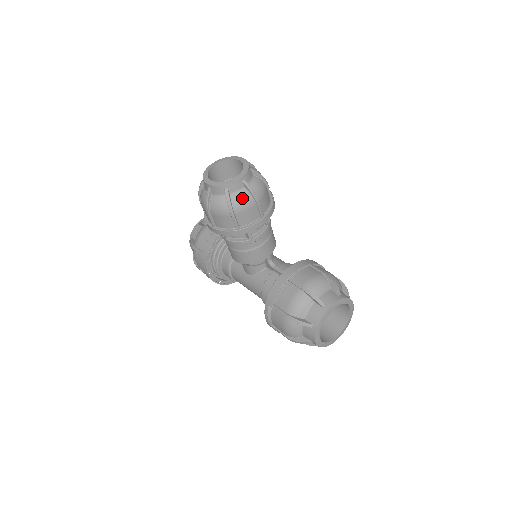
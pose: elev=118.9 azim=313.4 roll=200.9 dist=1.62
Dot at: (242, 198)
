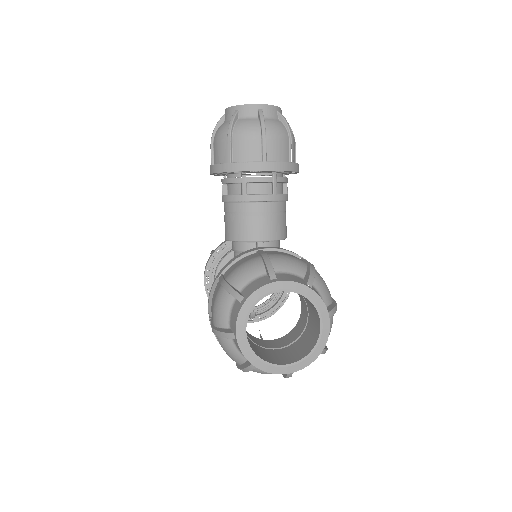
Dot at: (248, 124)
